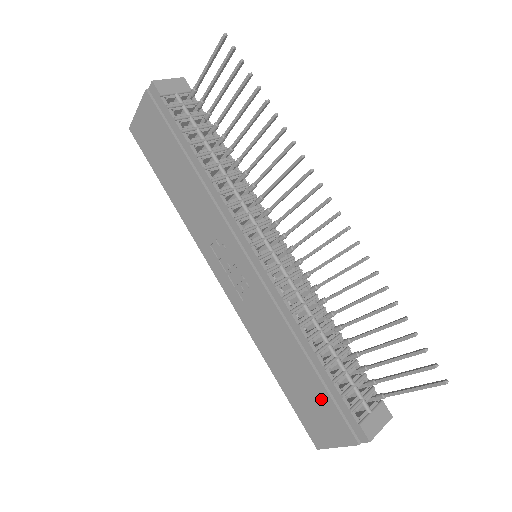
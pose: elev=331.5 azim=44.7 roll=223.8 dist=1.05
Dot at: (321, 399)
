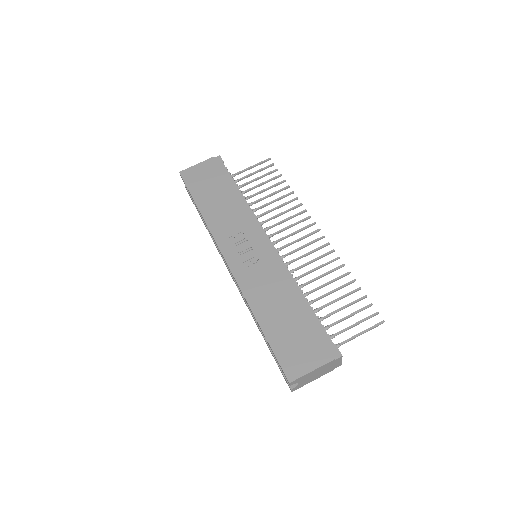
Dot at: (305, 331)
